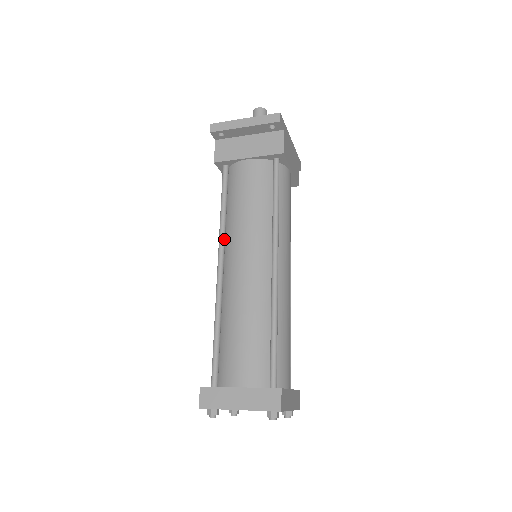
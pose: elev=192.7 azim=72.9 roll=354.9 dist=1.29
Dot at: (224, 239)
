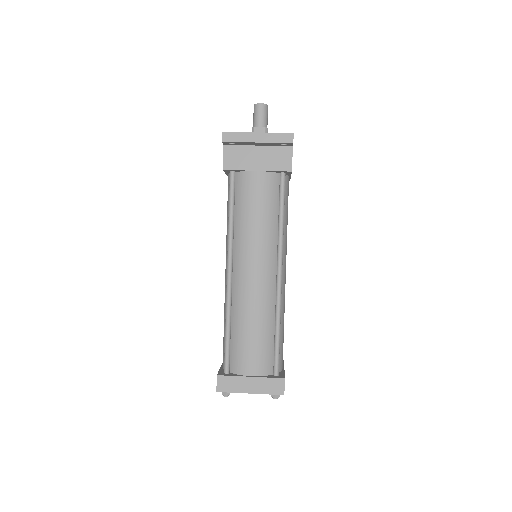
Dot at: (233, 247)
